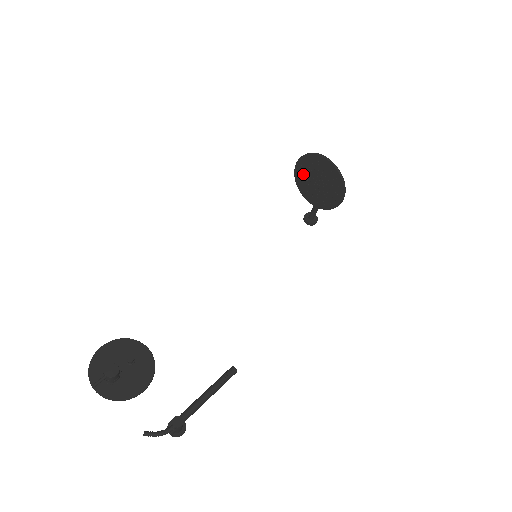
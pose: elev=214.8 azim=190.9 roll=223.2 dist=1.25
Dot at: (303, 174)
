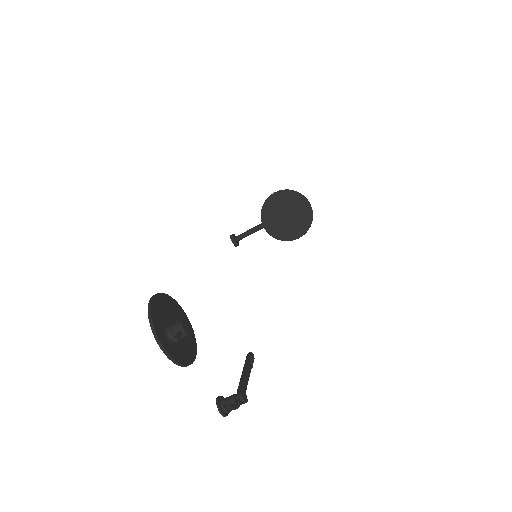
Dot at: (276, 203)
